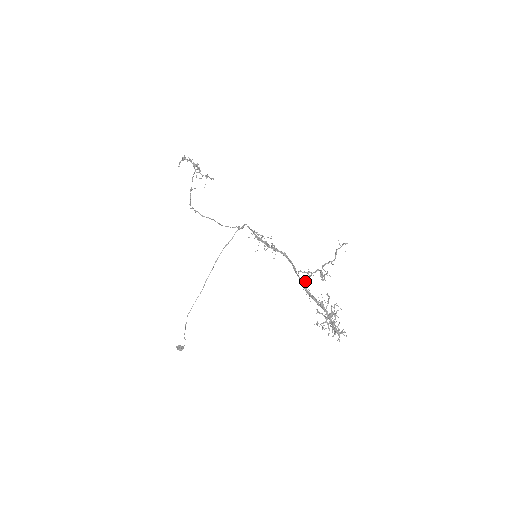
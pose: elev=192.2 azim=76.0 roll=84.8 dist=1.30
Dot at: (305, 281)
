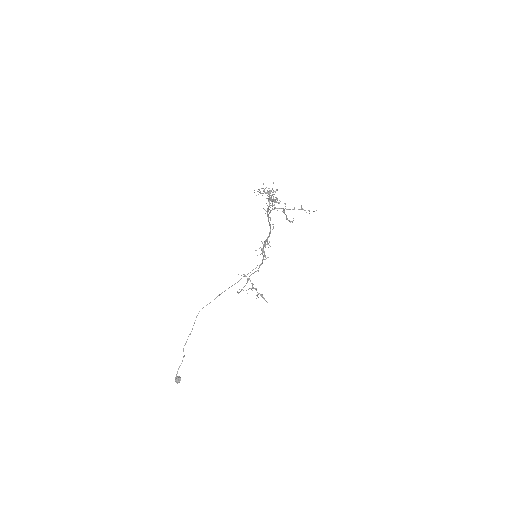
Dot at: occluded
